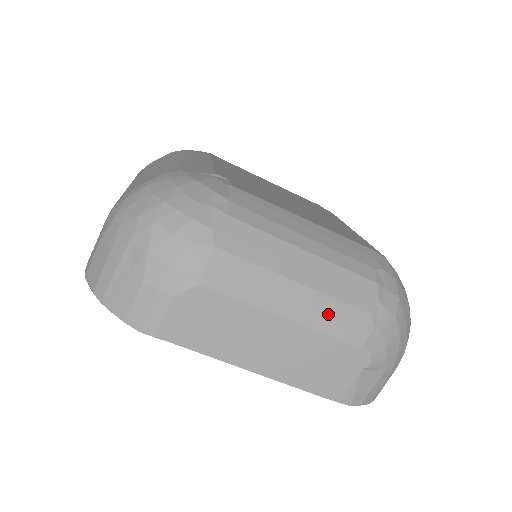
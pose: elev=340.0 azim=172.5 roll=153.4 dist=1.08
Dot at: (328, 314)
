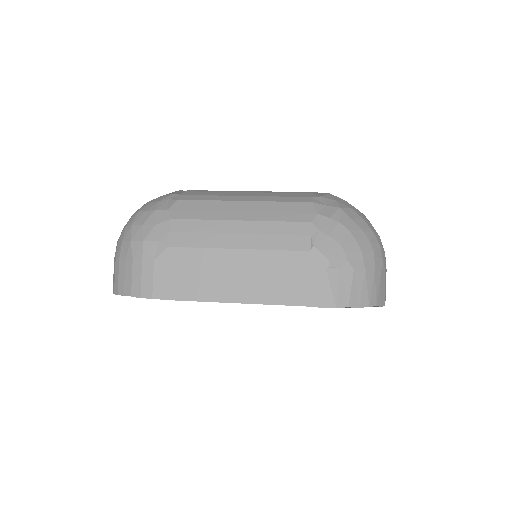
Dot at: (273, 233)
